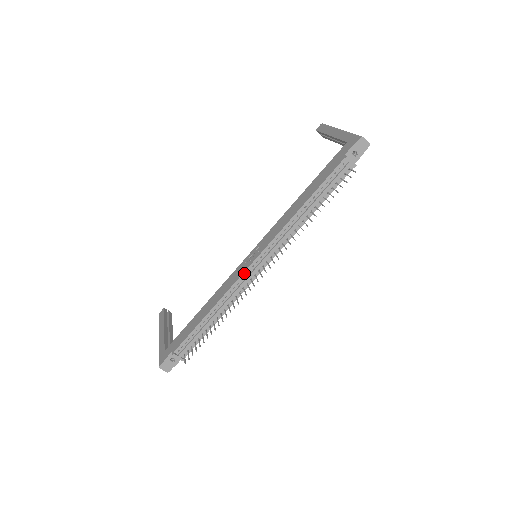
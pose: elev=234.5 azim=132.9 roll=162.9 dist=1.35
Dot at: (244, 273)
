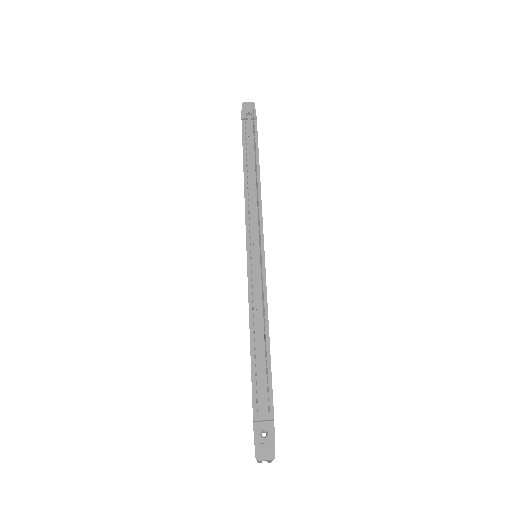
Dot at: (248, 264)
